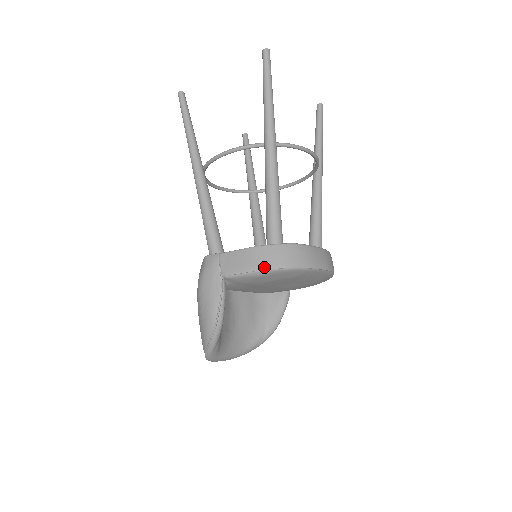
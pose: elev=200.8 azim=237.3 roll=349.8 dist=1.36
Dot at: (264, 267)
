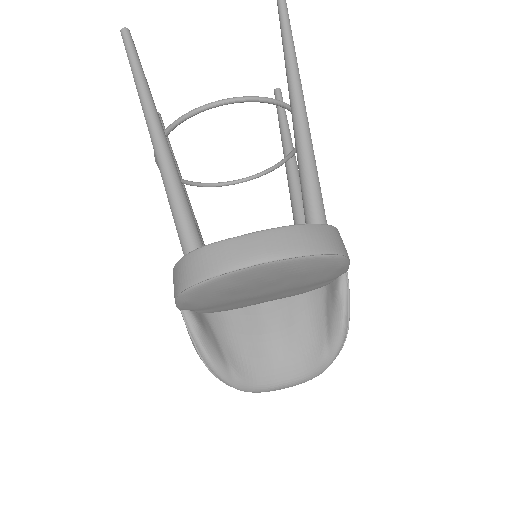
Dot at: (176, 292)
